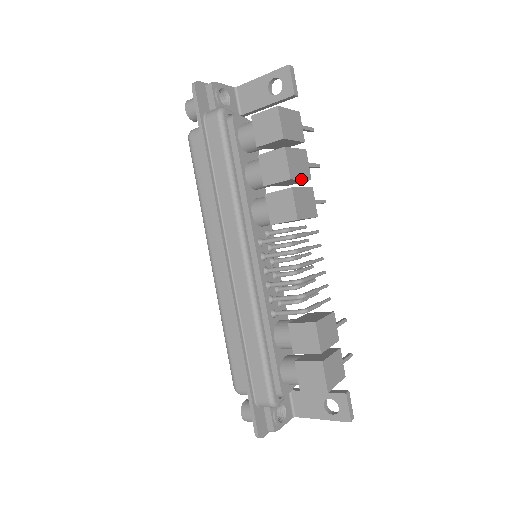
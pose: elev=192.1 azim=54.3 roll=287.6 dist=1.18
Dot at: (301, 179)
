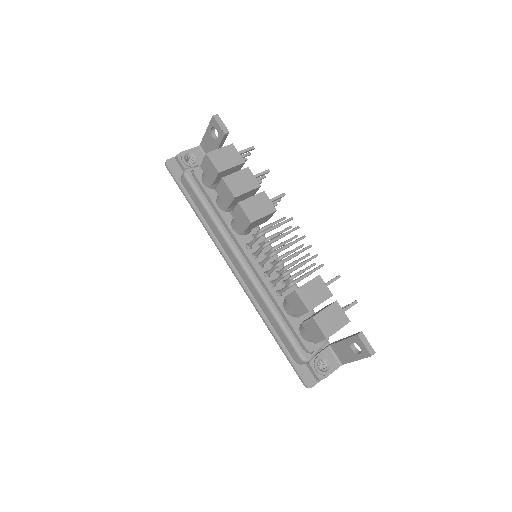
Dot at: (248, 192)
